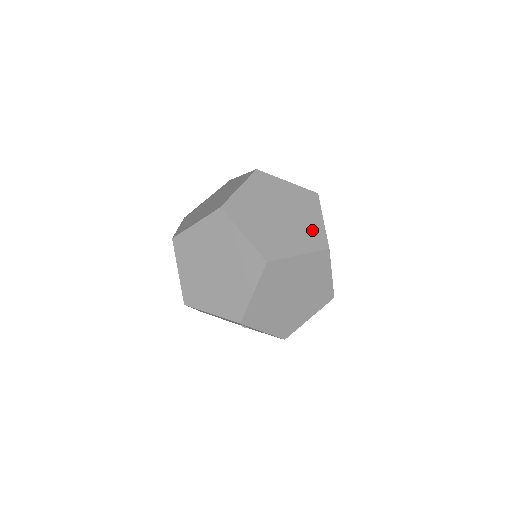
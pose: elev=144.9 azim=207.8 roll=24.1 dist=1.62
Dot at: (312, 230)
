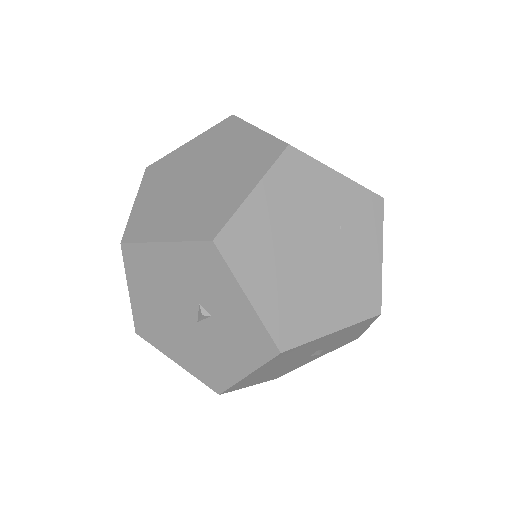
Dot at: occluded
